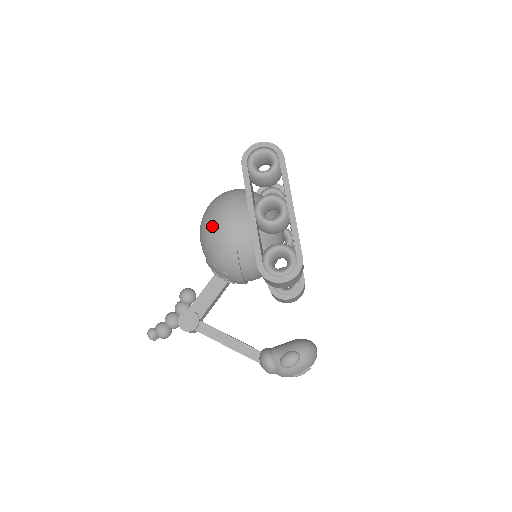
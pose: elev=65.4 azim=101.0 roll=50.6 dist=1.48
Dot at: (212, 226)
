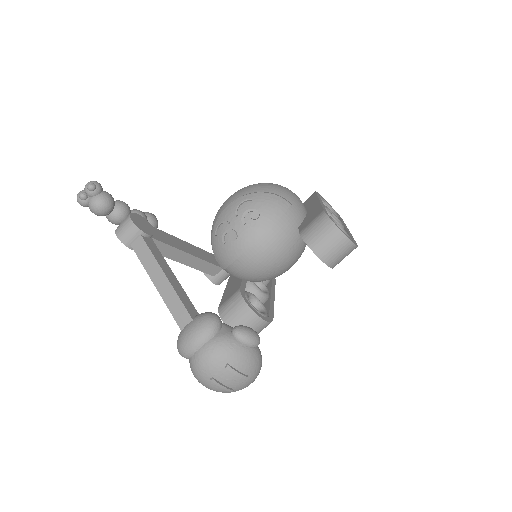
Dot at: (275, 184)
